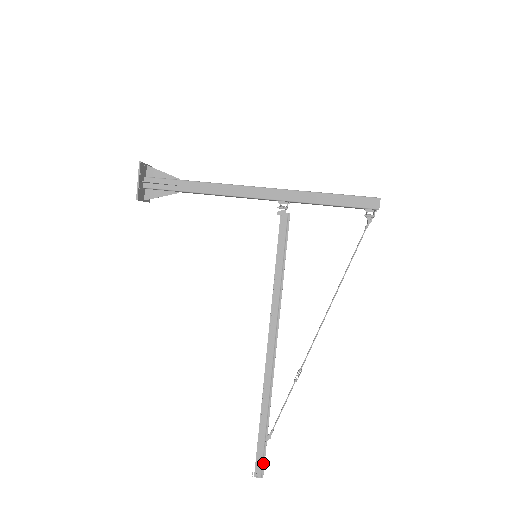
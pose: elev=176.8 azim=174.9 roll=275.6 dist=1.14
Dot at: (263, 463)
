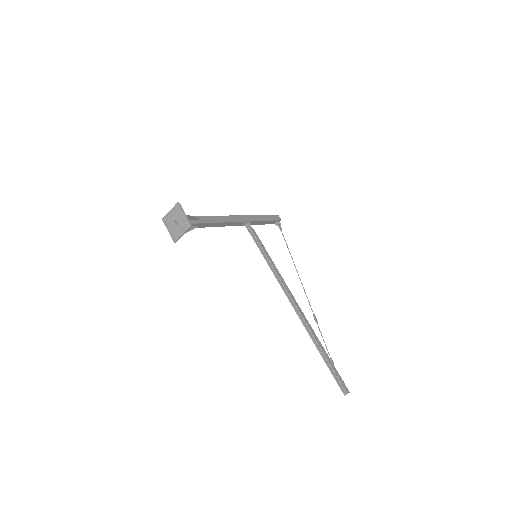
Dot at: (343, 382)
